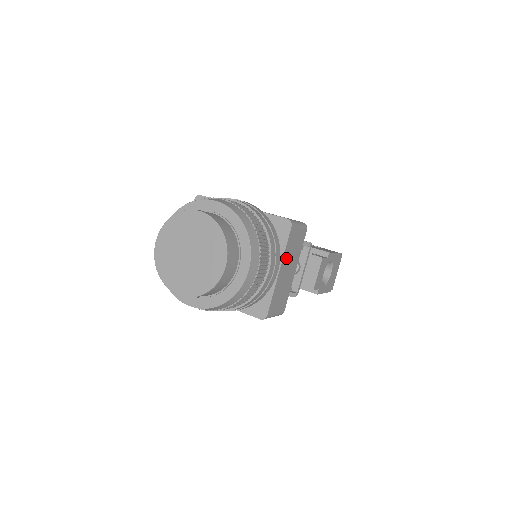
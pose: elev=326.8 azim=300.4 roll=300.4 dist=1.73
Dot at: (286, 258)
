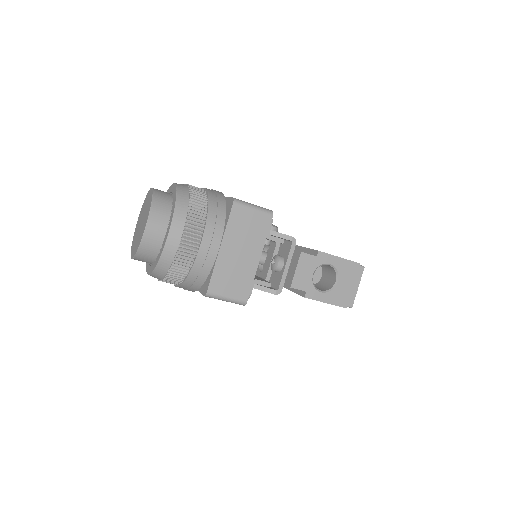
Dot at: (232, 237)
